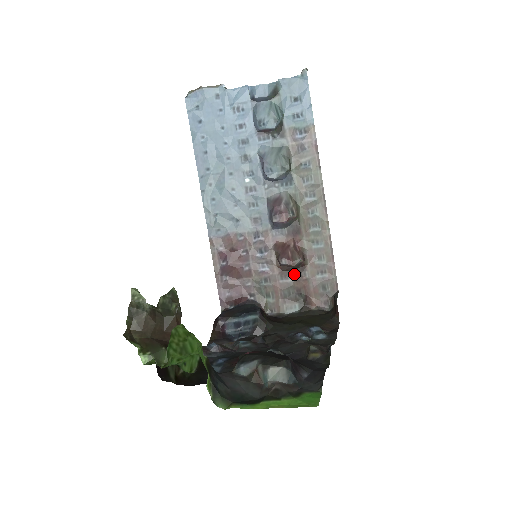
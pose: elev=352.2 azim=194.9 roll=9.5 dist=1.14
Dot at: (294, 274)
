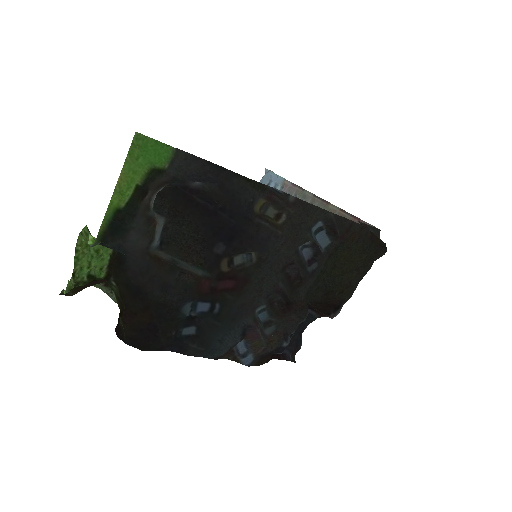
Dot at: occluded
